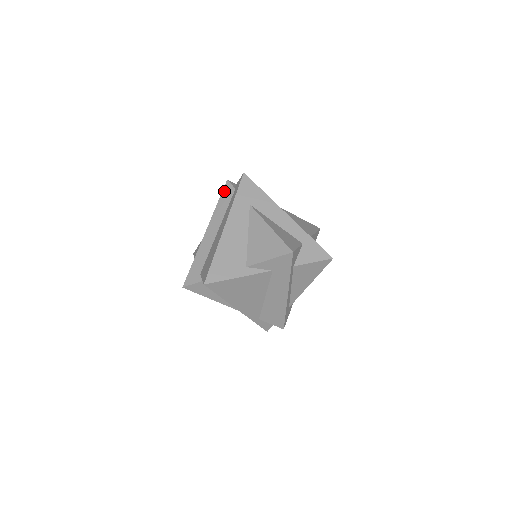
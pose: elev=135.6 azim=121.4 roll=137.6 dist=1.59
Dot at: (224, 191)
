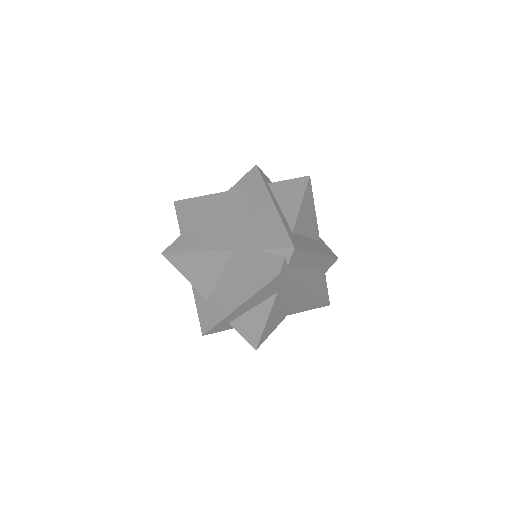
Dot at: occluded
